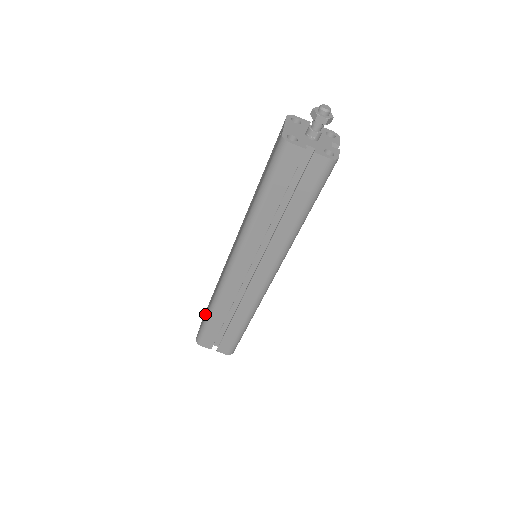
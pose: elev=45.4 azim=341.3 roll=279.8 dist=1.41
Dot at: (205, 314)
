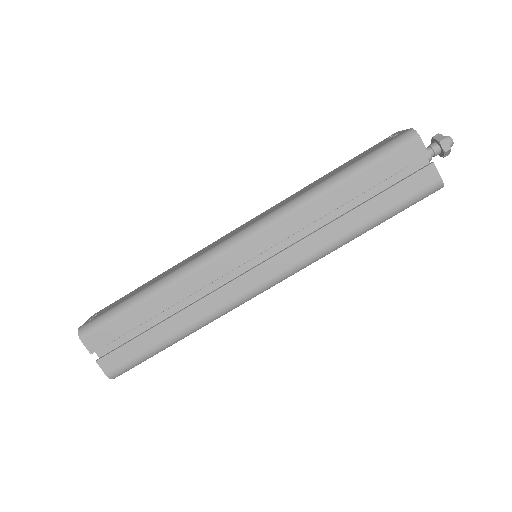
Dot at: (119, 301)
